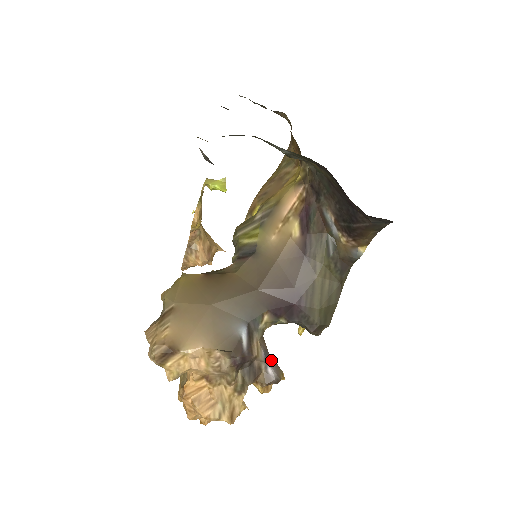
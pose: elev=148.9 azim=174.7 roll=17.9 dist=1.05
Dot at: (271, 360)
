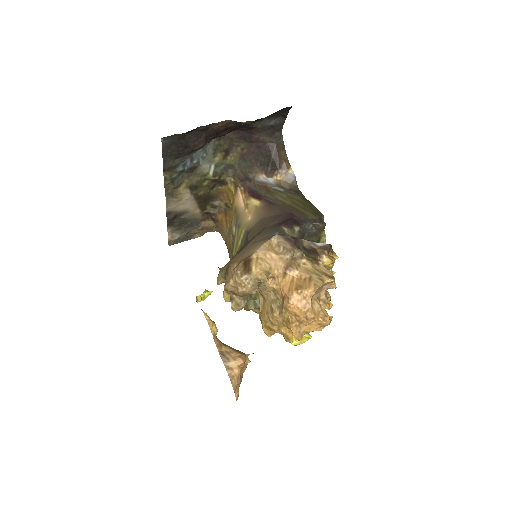
Dot at: occluded
